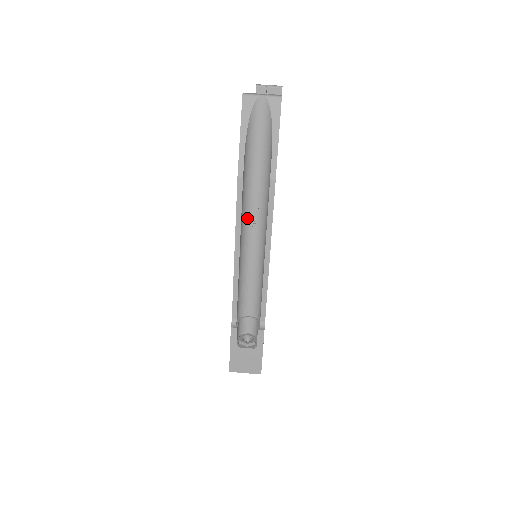
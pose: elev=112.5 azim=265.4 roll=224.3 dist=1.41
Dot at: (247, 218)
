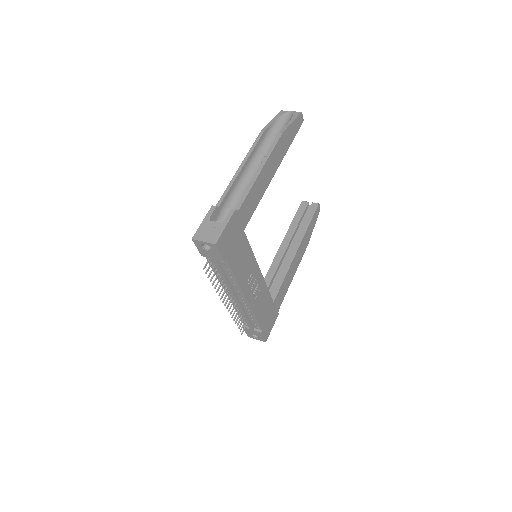
Dot at: (258, 159)
